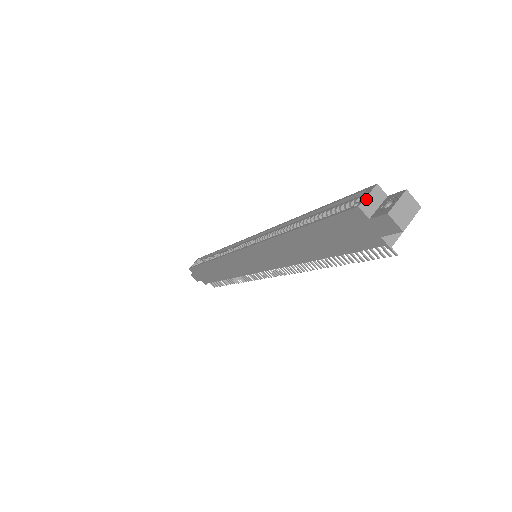
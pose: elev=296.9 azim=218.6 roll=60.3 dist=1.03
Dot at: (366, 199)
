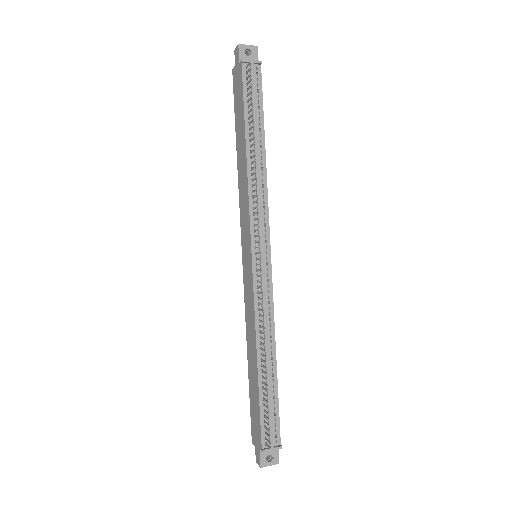
Dot at: occluded
